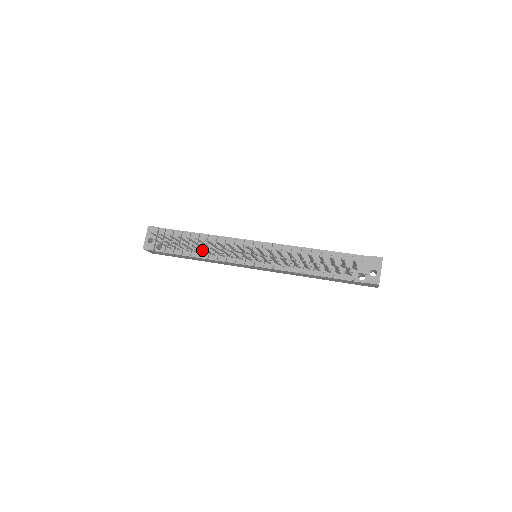
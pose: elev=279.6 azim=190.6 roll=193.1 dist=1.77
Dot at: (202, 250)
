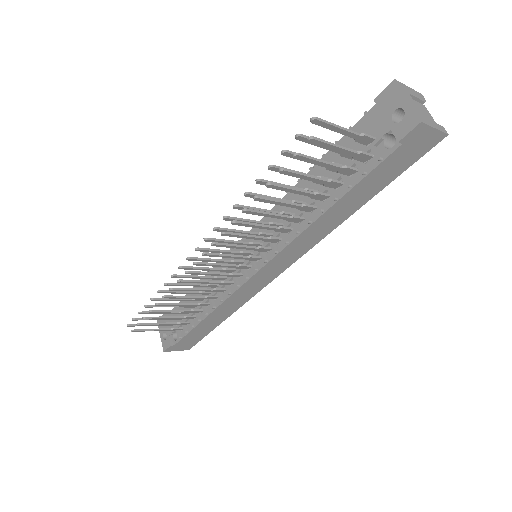
Dot at: occluded
